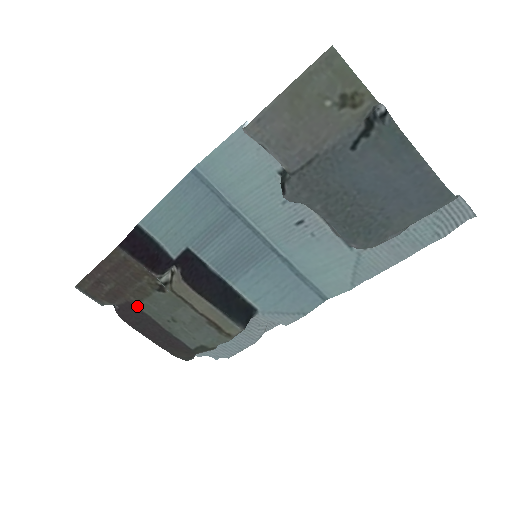
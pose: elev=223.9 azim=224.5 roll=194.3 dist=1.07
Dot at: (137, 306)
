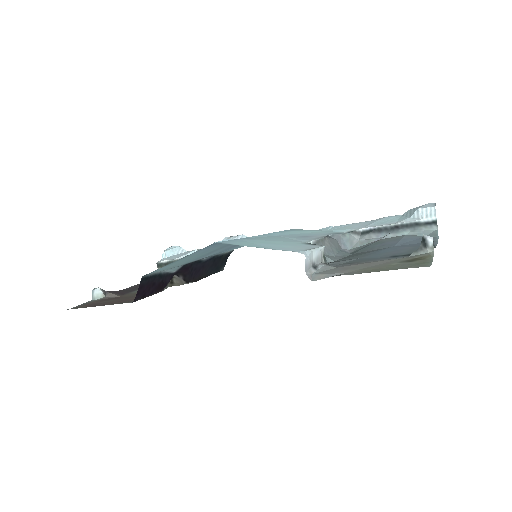
Dot at: (131, 293)
